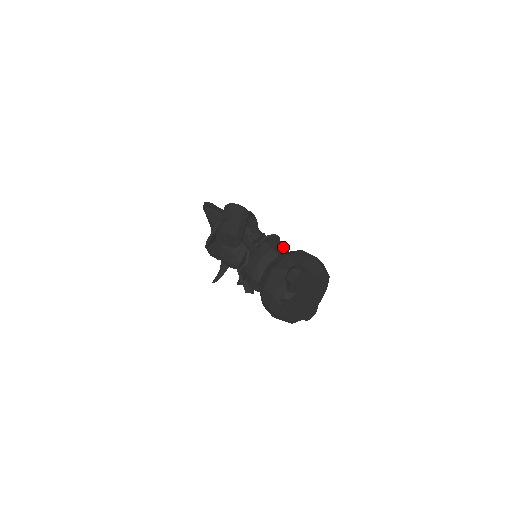
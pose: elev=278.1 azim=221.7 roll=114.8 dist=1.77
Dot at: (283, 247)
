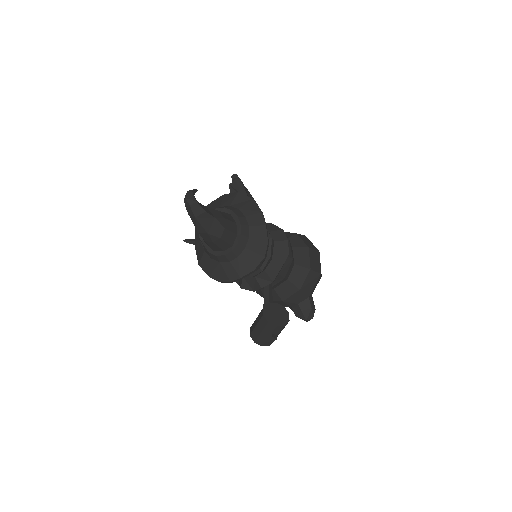
Dot at: (293, 264)
